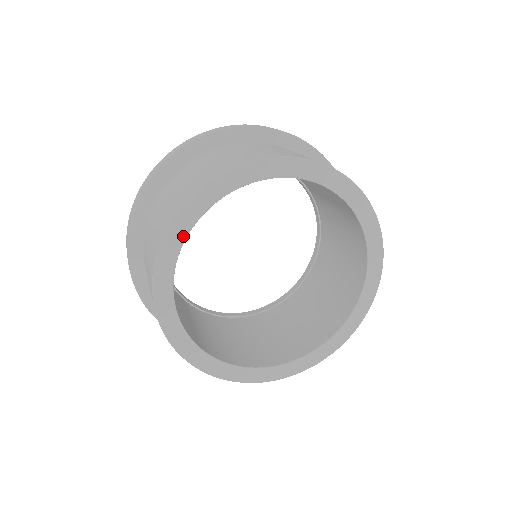
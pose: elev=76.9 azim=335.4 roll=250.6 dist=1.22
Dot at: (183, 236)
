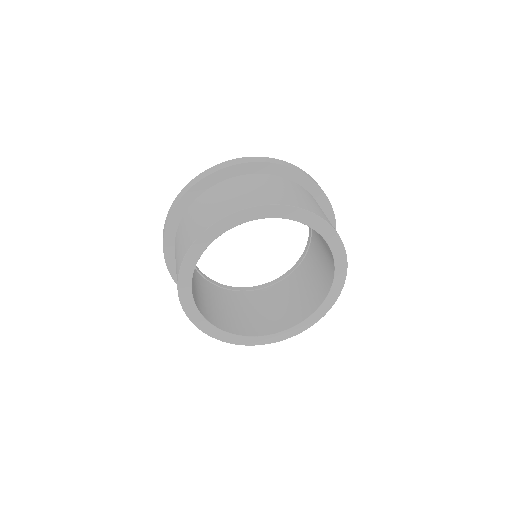
Dot at: (217, 235)
